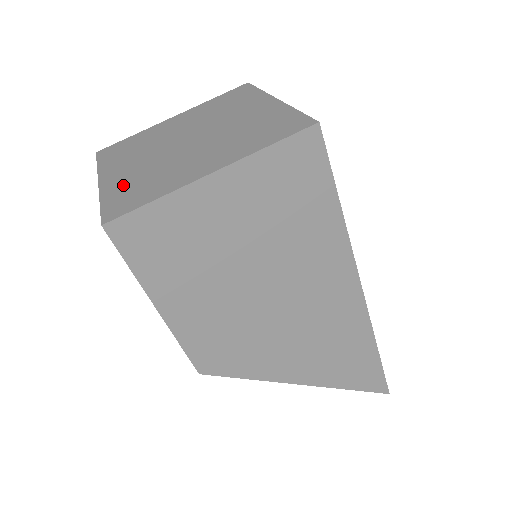
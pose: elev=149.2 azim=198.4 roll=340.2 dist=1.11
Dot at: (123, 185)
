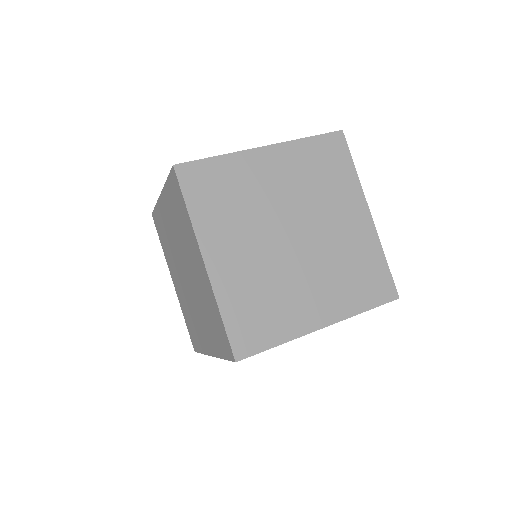
Dot at: (239, 293)
